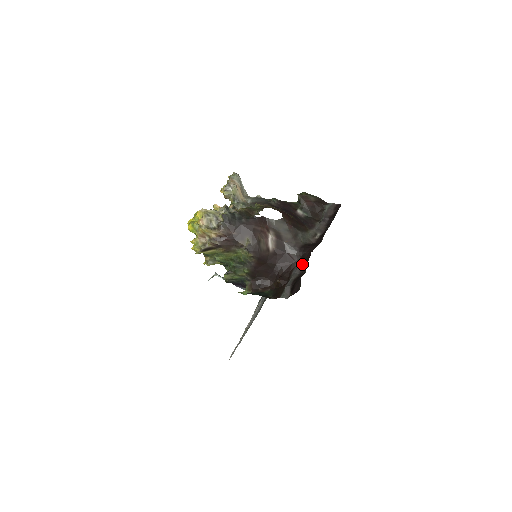
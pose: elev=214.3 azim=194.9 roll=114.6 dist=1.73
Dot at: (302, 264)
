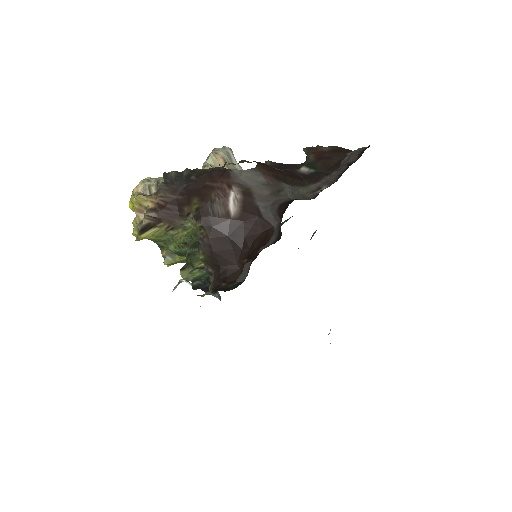
Dot at: (280, 227)
